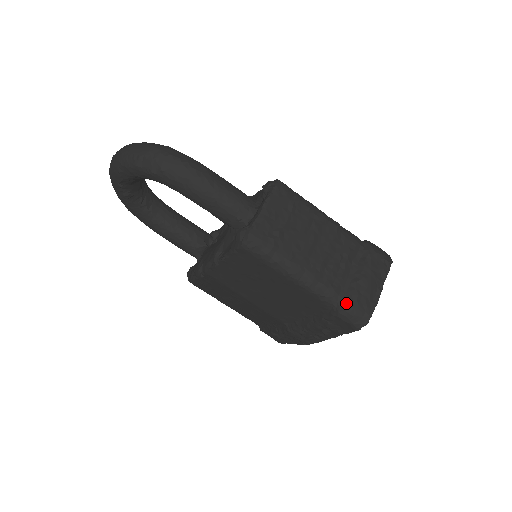
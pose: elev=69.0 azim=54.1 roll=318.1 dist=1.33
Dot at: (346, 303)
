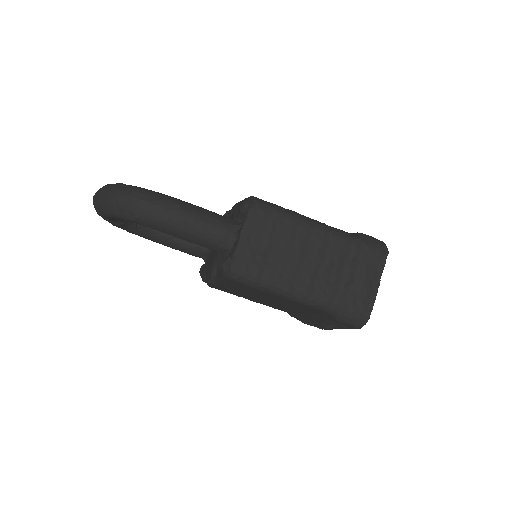
Dot at: (342, 309)
